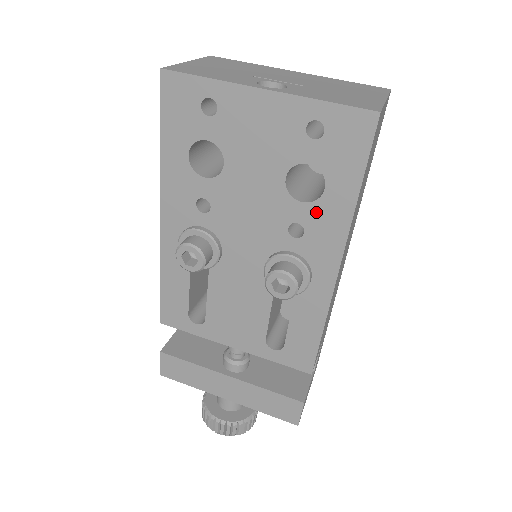
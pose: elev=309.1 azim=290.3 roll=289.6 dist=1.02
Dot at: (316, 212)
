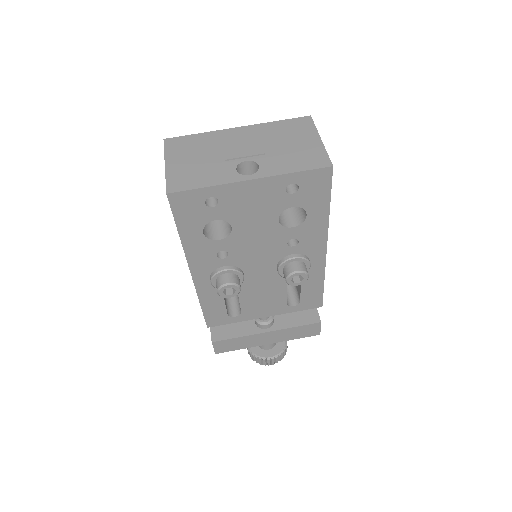
Dot at: (304, 229)
